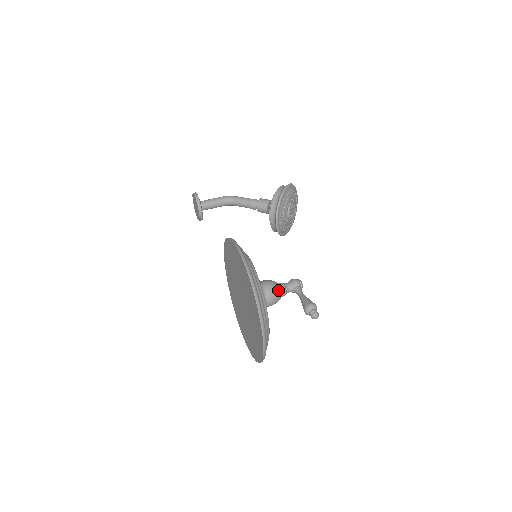
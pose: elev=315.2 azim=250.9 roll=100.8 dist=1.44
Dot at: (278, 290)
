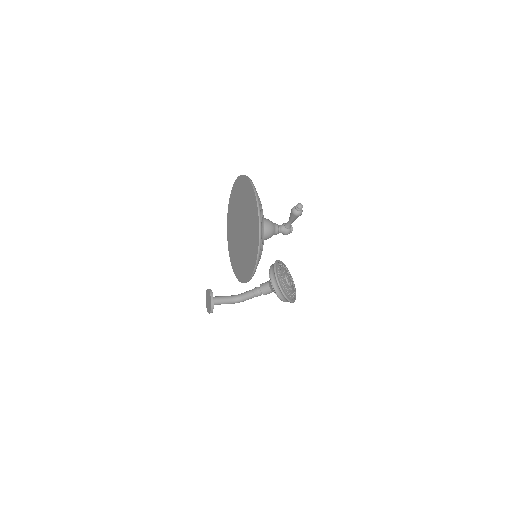
Dot at: (270, 221)
